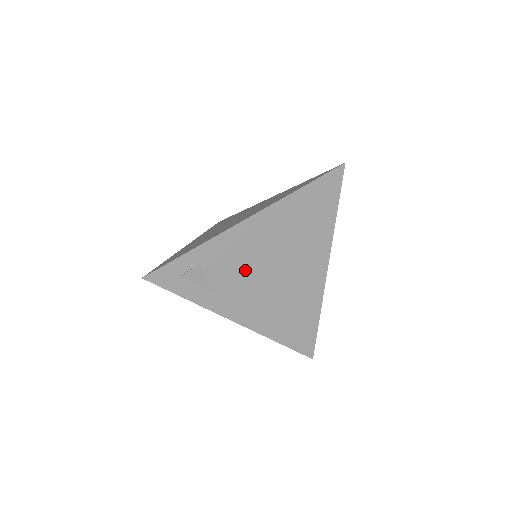
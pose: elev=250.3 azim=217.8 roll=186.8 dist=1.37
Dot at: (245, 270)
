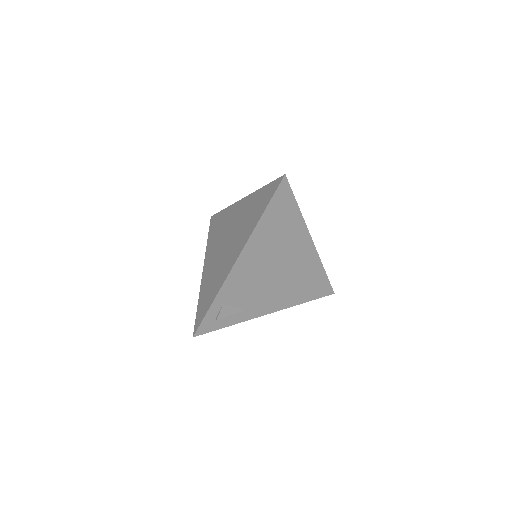
Dot at: (255, 285)
